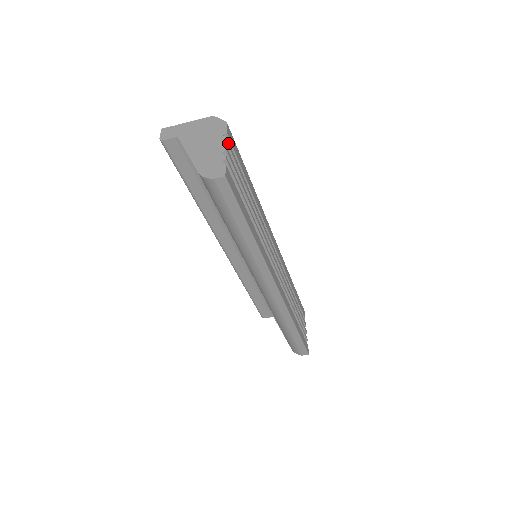
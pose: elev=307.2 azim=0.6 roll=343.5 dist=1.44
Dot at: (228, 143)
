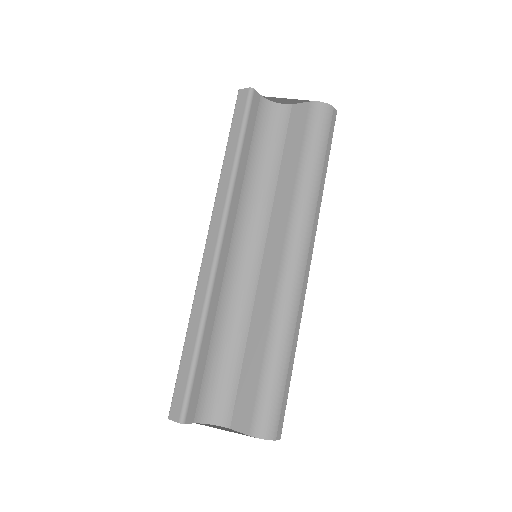
Dot at: occluded
